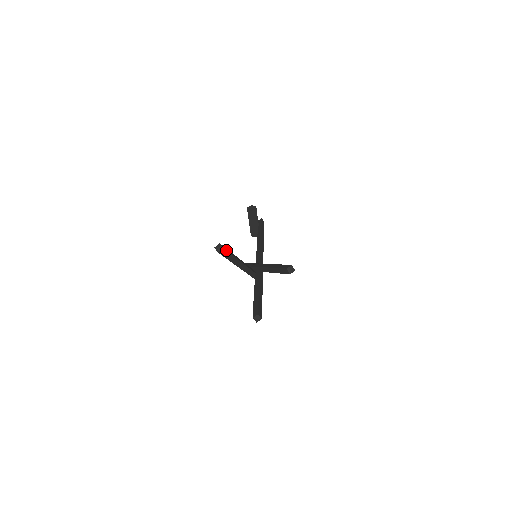
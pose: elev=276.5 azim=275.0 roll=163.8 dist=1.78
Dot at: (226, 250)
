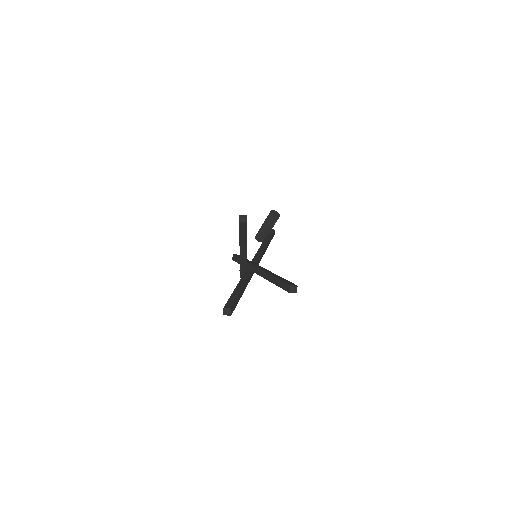
Dot at: occluded
